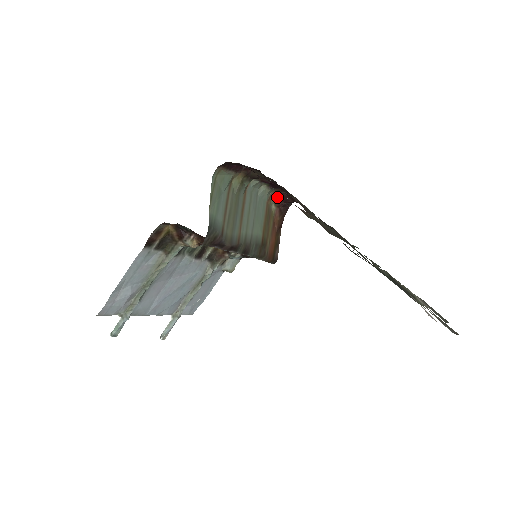
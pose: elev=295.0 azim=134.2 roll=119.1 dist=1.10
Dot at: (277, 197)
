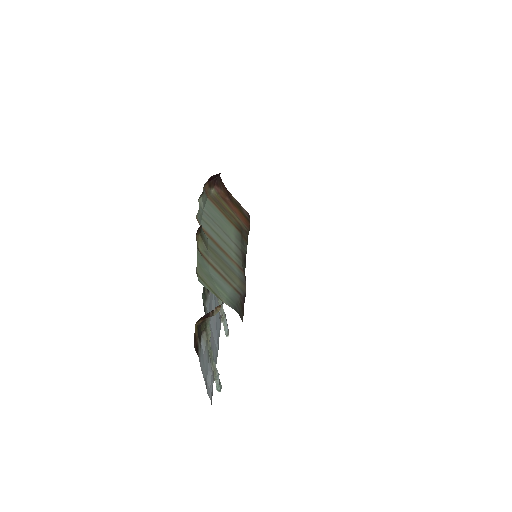
Dot at: (208, 183)
